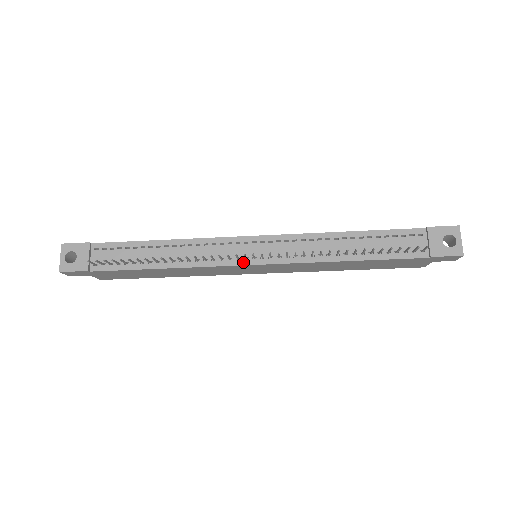
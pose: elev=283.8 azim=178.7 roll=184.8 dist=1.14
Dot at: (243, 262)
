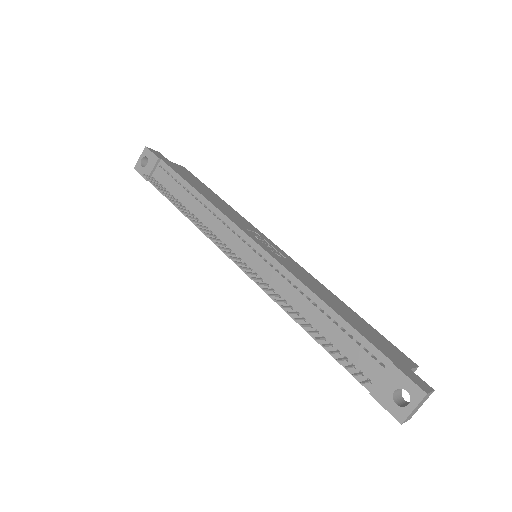
Dot at: (231, 255)
